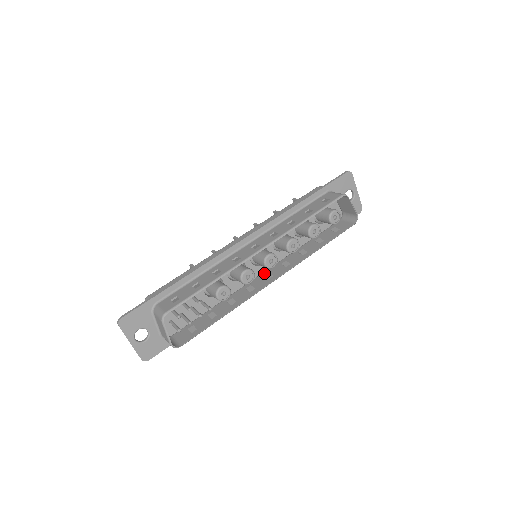
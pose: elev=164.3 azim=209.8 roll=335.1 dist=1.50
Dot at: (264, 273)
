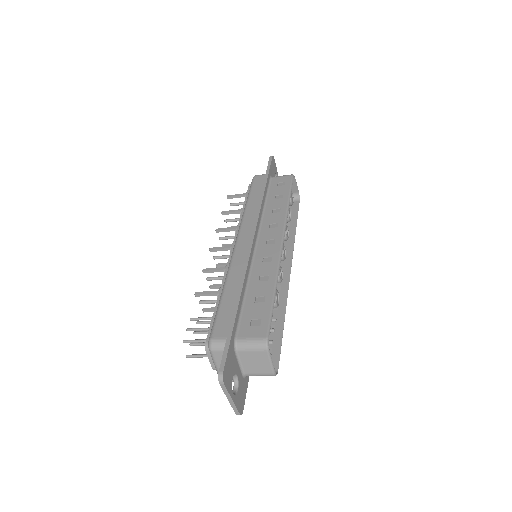
Dot at: occluded
